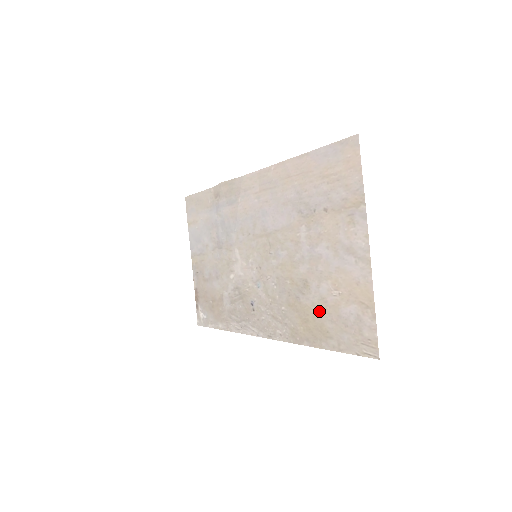
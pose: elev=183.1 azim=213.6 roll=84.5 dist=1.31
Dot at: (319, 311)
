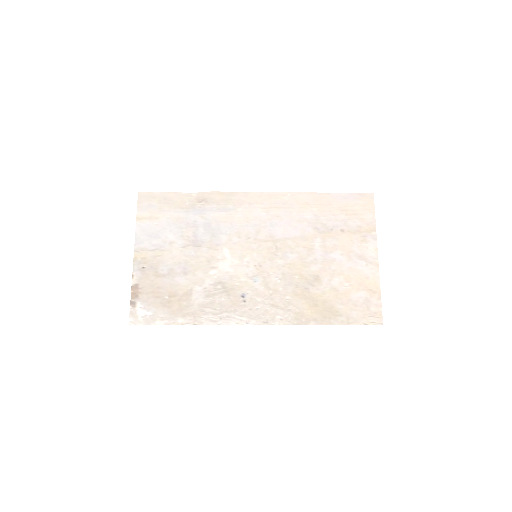
Dot at: (330, 297)
